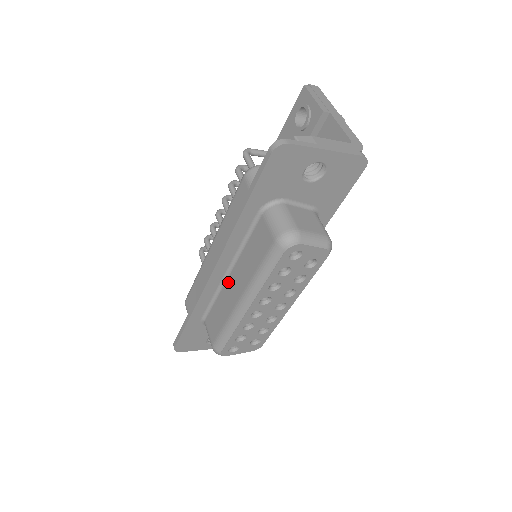
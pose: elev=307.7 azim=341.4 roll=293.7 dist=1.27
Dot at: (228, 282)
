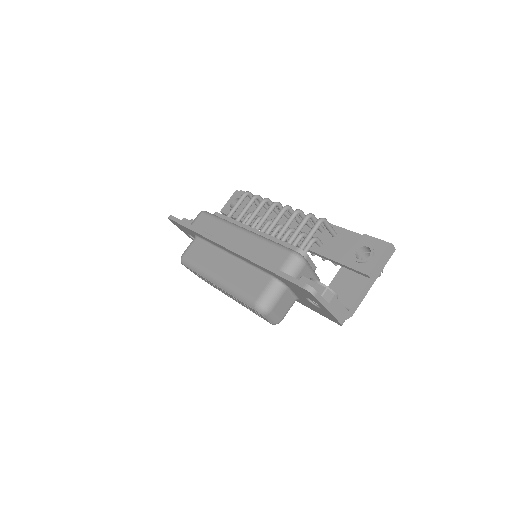
Dot at: (225, 256)
